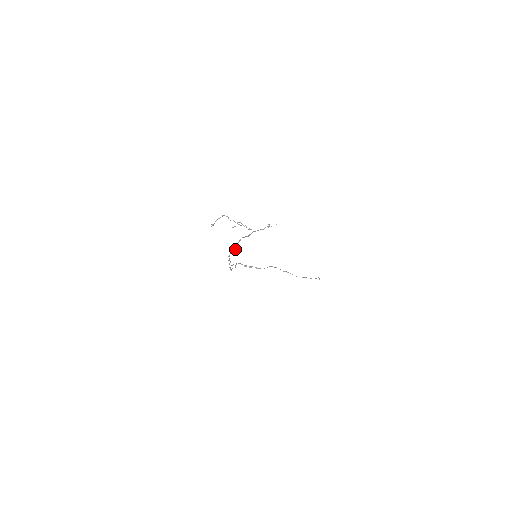
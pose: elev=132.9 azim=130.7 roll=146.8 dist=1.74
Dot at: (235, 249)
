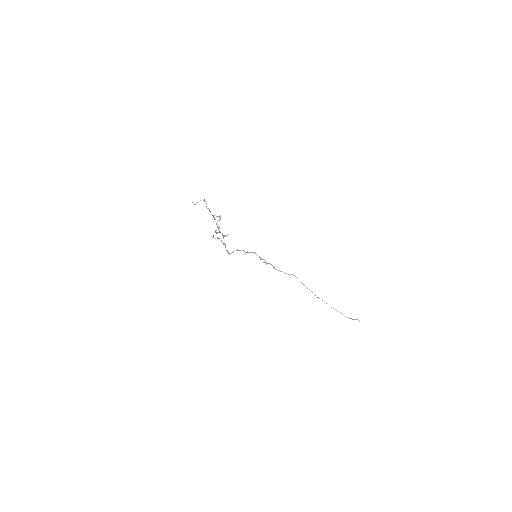
Dot at: occluded
